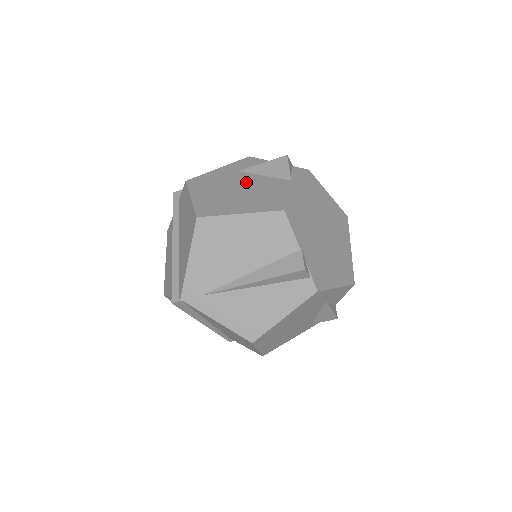
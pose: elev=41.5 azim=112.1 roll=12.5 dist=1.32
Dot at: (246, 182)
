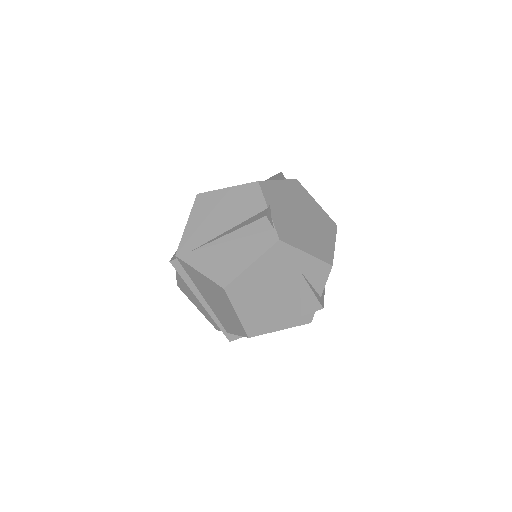
Dot at: occluded
